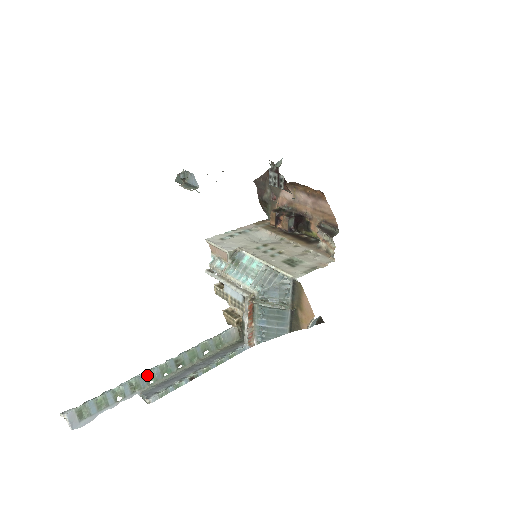
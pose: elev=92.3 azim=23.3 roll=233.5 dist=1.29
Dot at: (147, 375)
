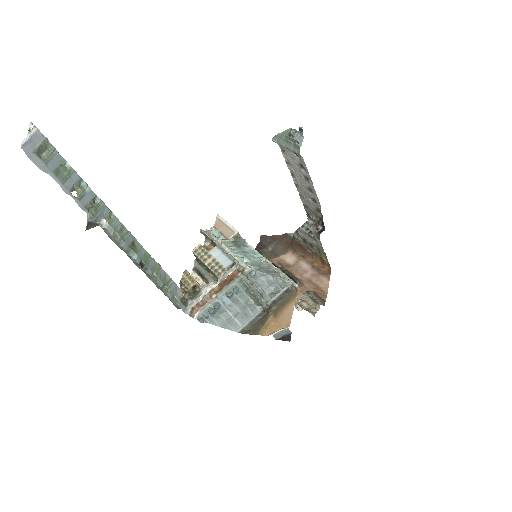
Dot at: (110, 215)
